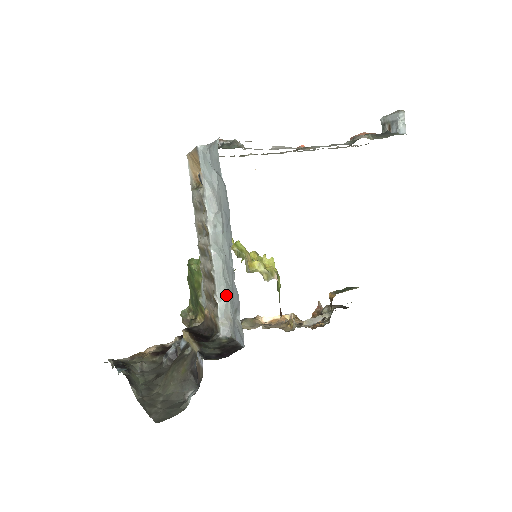
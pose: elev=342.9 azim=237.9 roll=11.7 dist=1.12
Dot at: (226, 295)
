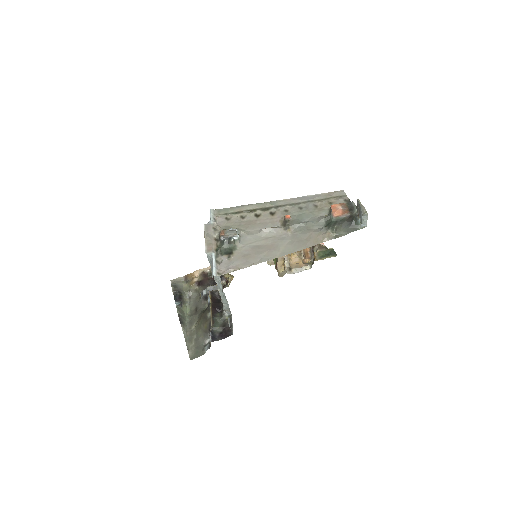
Dot at: occluded
